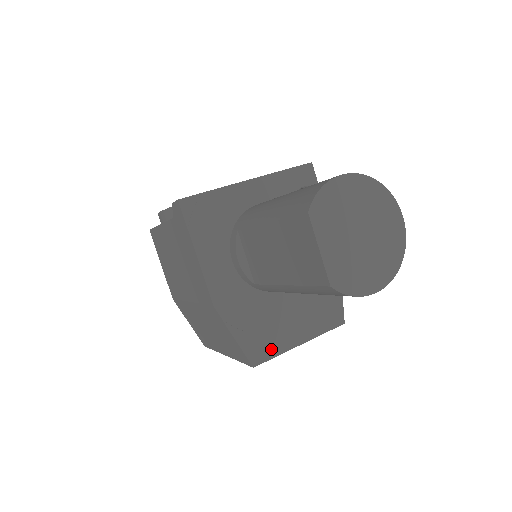
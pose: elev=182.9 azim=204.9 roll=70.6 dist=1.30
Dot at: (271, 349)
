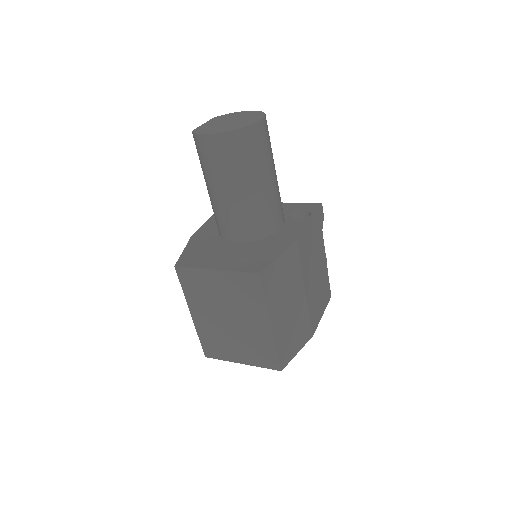
Dot at: (195, 263)
